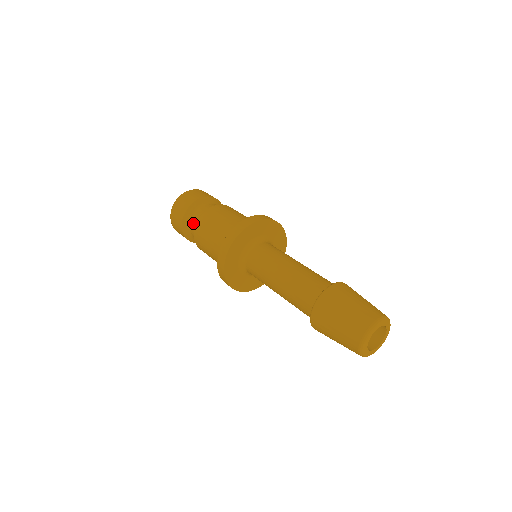
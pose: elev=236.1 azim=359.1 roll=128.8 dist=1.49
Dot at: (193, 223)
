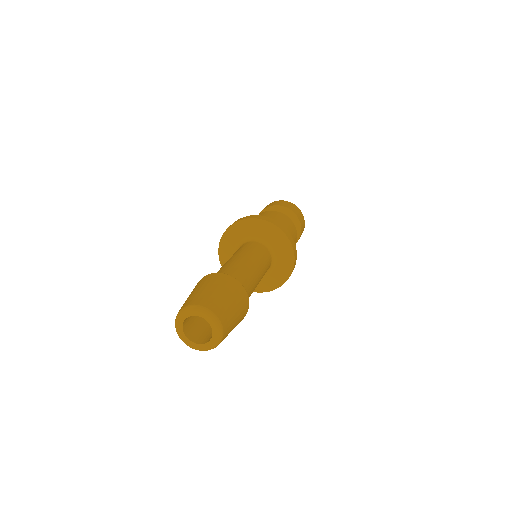
Dot at: occluded
